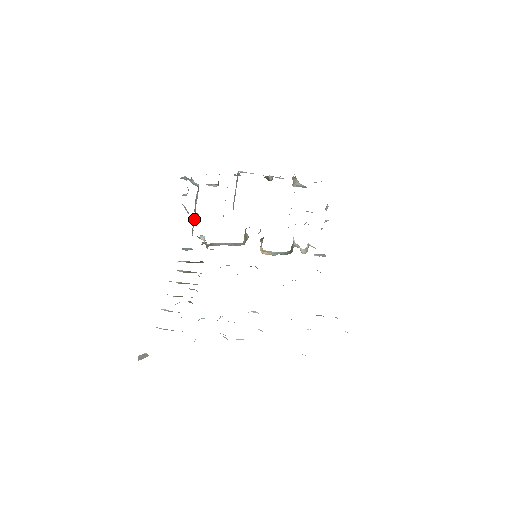
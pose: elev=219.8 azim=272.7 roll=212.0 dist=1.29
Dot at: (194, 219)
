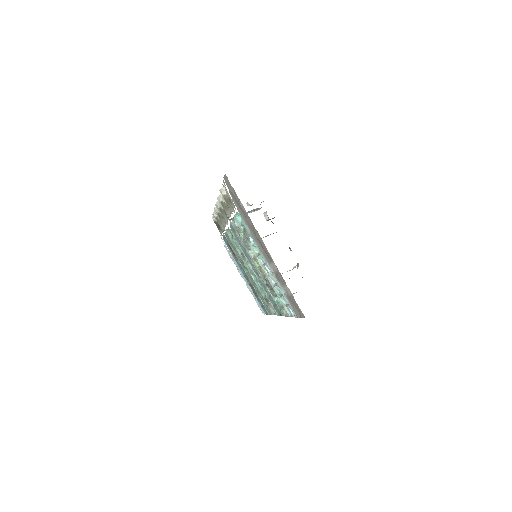
Dot at: occluded
